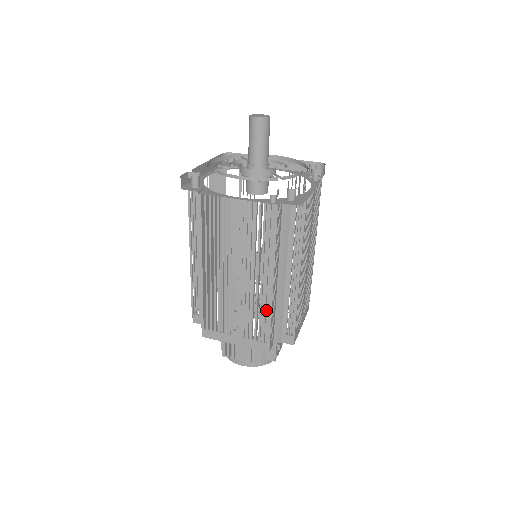
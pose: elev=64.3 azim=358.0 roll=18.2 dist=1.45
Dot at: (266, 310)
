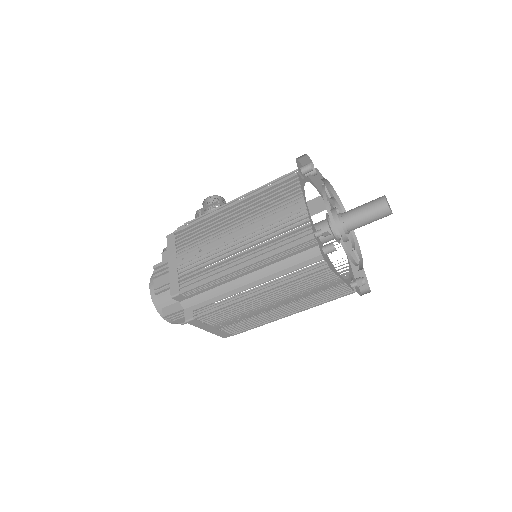
Dot at: (259, 323)
